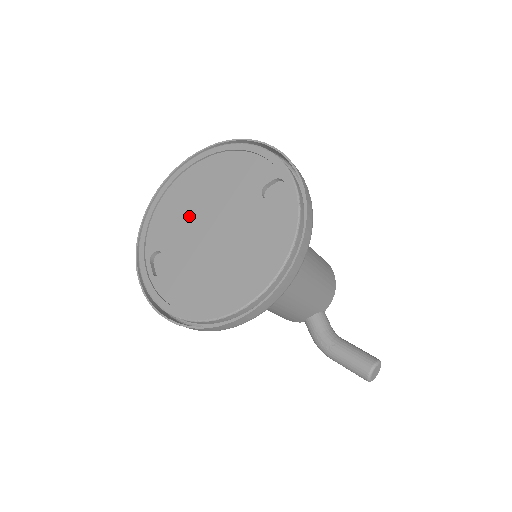
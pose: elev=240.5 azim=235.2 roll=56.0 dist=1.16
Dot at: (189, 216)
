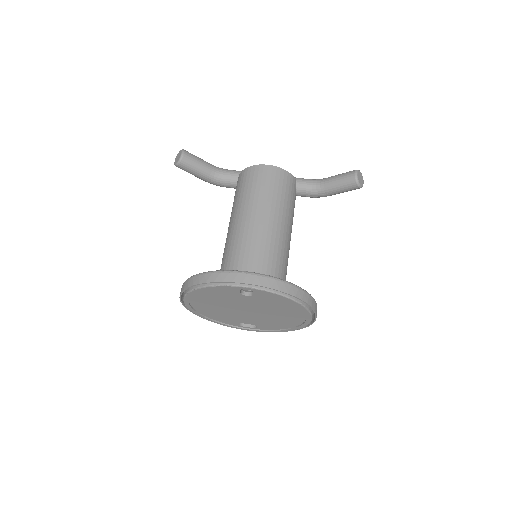
Dot at: (228, 313)
